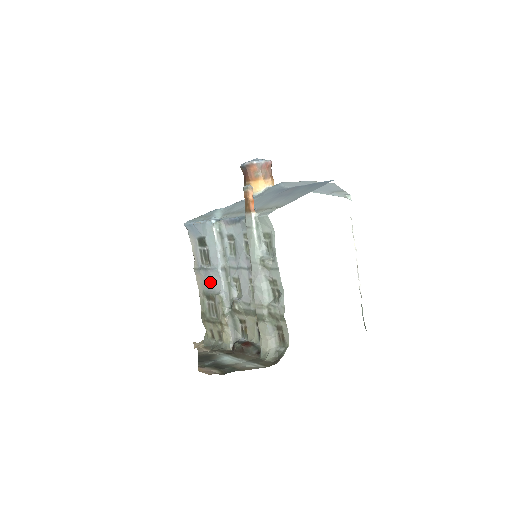
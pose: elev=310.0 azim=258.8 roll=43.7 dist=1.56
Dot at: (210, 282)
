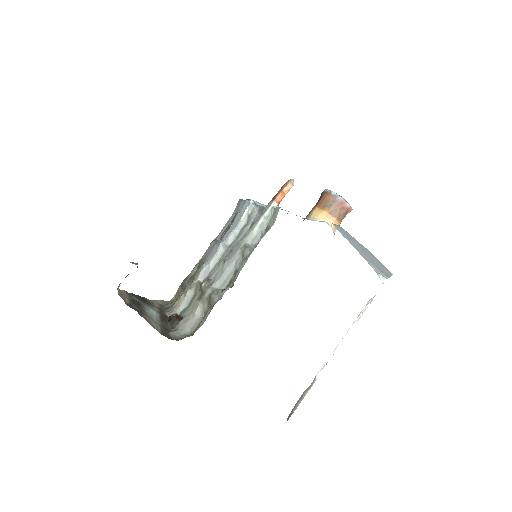
Dot at: (209, 253)
